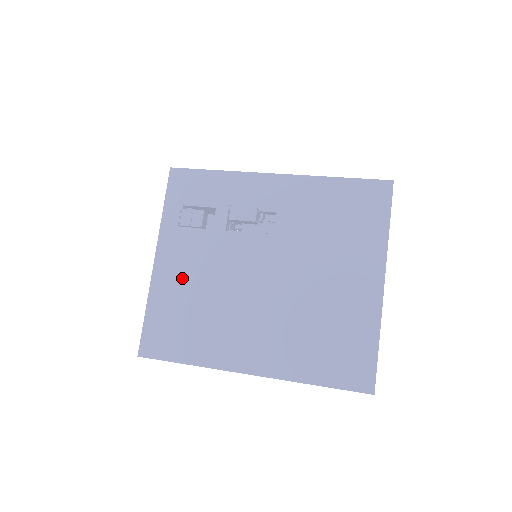
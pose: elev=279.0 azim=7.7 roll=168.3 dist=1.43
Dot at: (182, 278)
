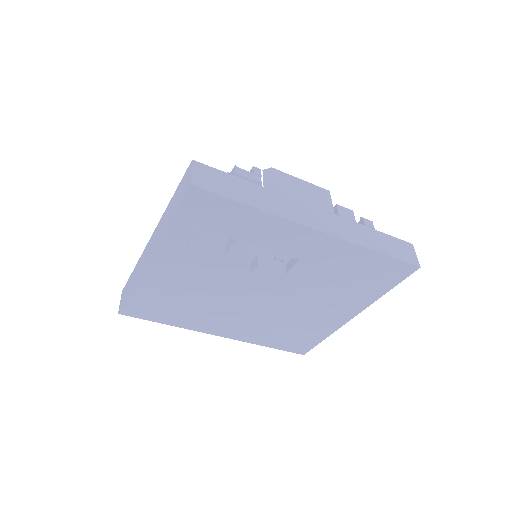
Dot at: (177, 280)
